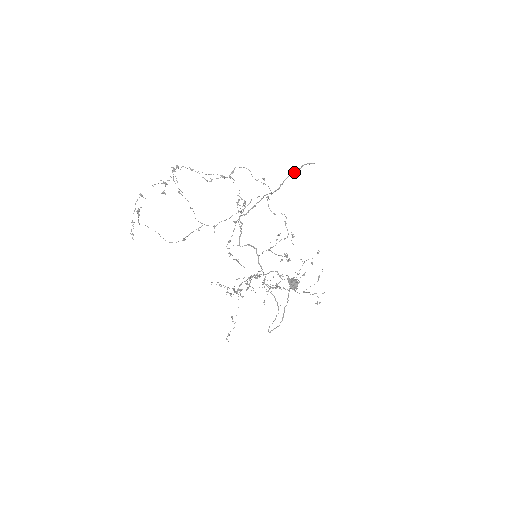
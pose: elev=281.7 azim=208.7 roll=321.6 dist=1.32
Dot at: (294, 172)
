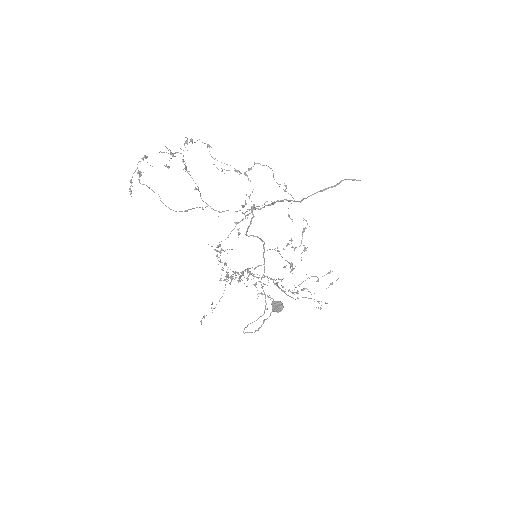
Dot at: (326, 188)
